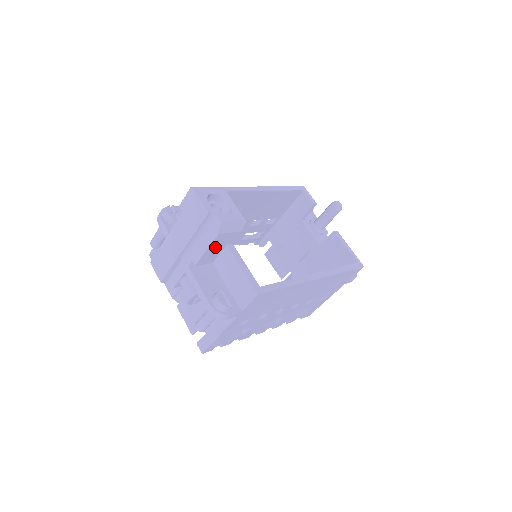
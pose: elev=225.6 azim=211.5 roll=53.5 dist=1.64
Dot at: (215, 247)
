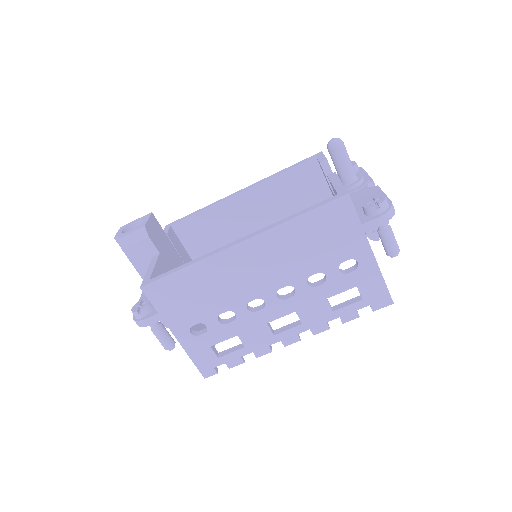
Dot at: (142, 263)
